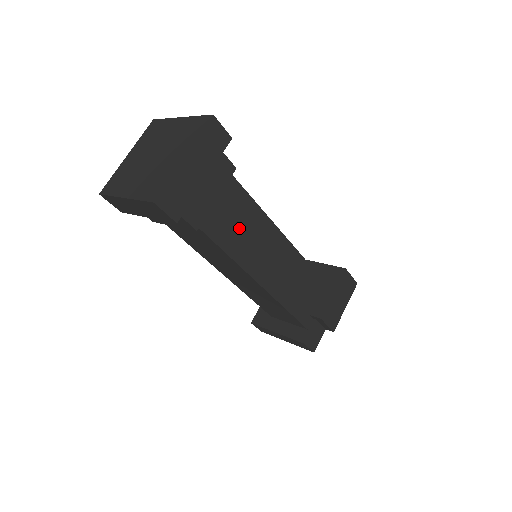
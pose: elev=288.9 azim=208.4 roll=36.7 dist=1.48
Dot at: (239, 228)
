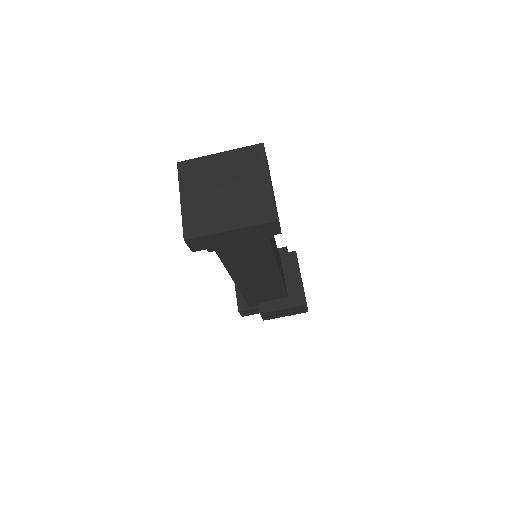
Dot at: (246, 258)
